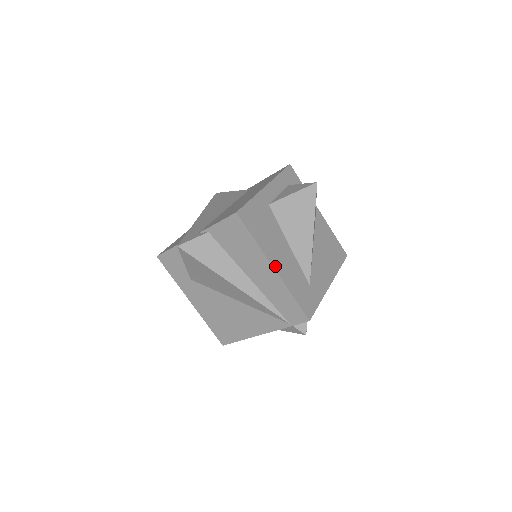
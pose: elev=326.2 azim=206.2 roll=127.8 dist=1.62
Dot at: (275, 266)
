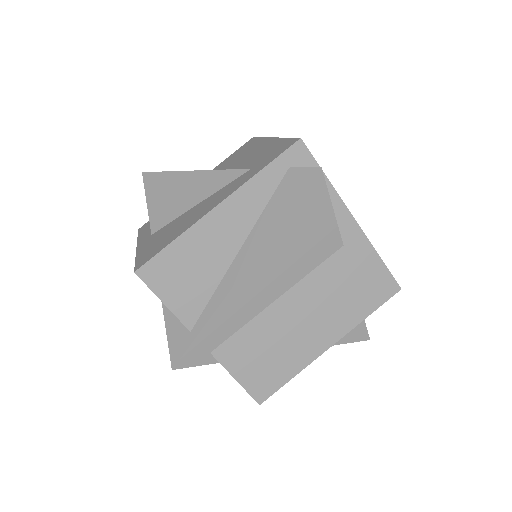
Dot at: occluded
